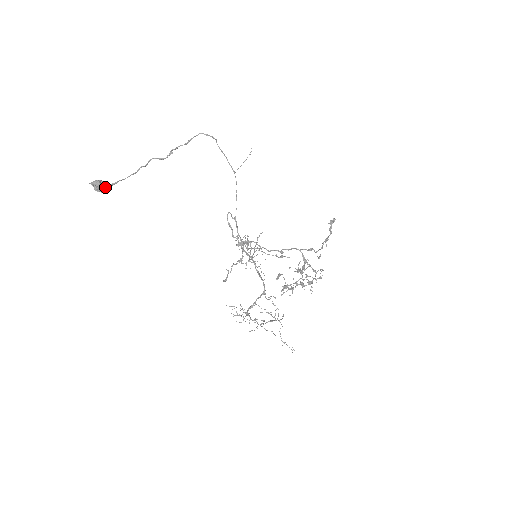
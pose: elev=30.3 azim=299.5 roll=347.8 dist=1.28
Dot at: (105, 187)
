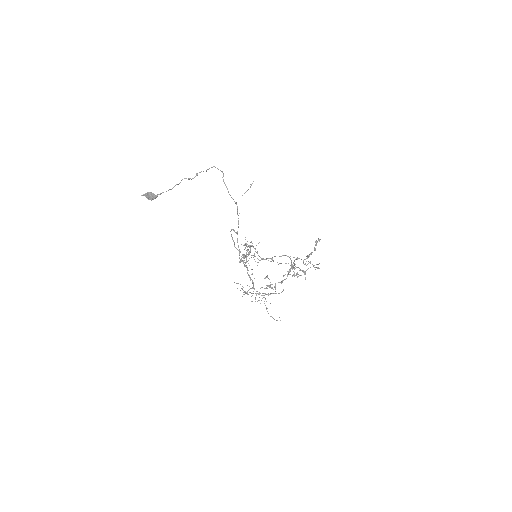
Dot at: (153, 198)
